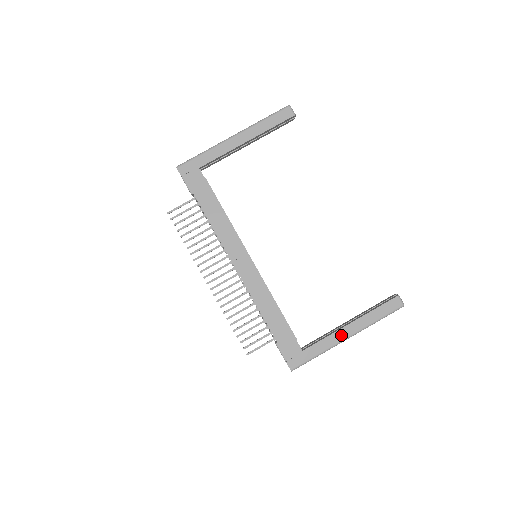
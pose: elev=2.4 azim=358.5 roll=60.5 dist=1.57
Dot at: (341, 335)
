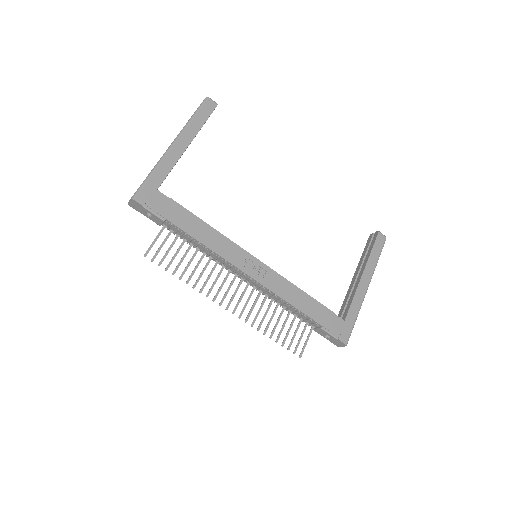
Dot at: (362, 288)
